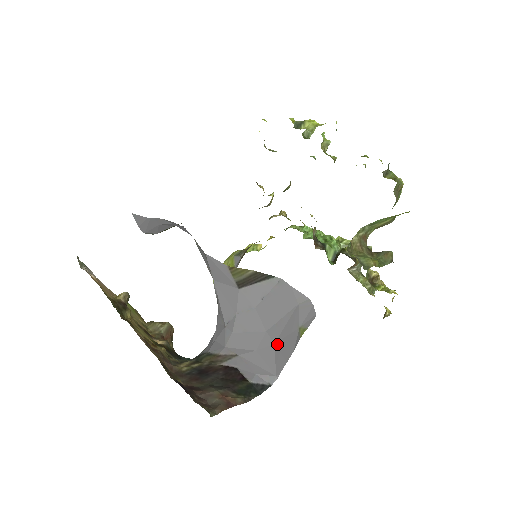
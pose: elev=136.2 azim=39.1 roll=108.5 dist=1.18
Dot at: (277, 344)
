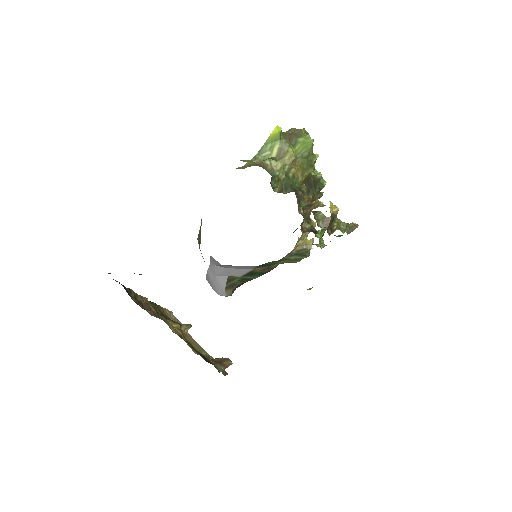
Dot at: occluded
